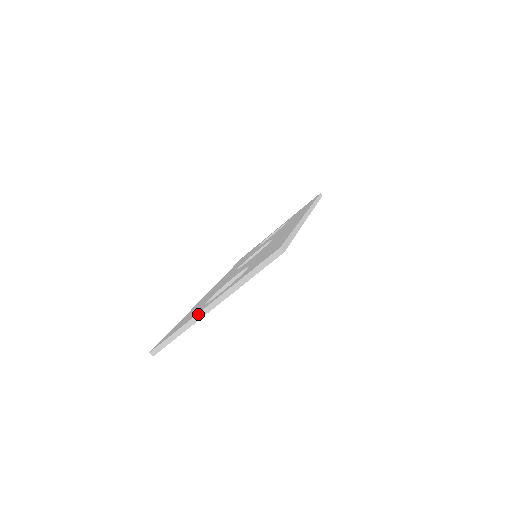
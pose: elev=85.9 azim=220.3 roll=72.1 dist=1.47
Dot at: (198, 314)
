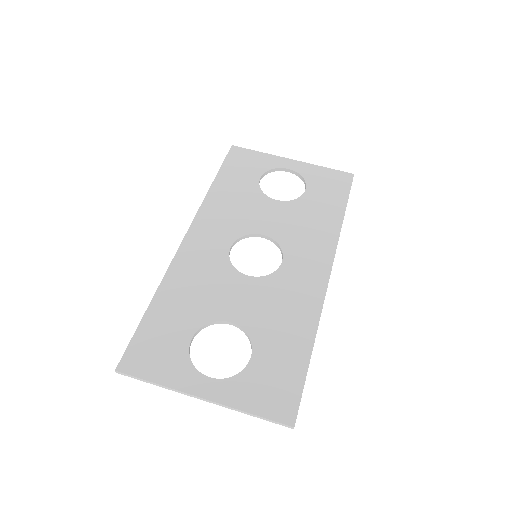
Dot at: (185, 393)
